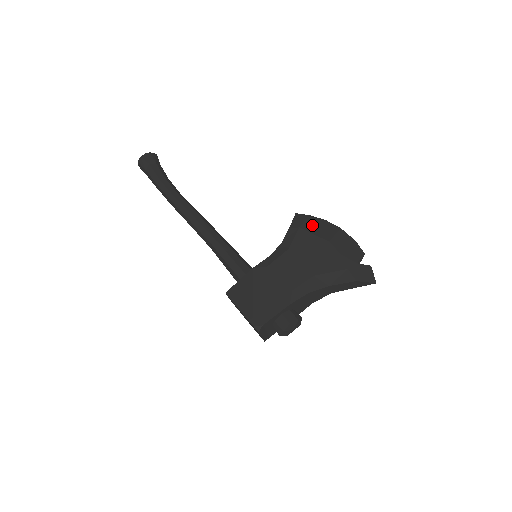
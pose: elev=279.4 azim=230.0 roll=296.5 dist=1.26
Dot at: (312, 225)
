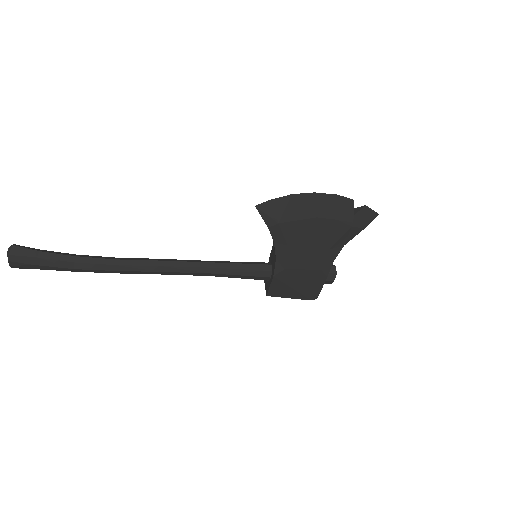
Dot at: (286, 212)
